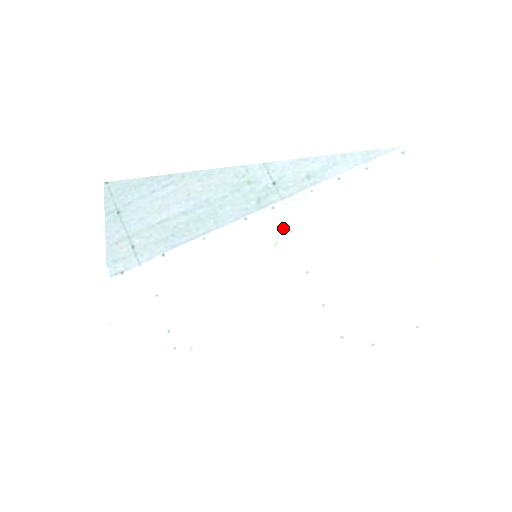
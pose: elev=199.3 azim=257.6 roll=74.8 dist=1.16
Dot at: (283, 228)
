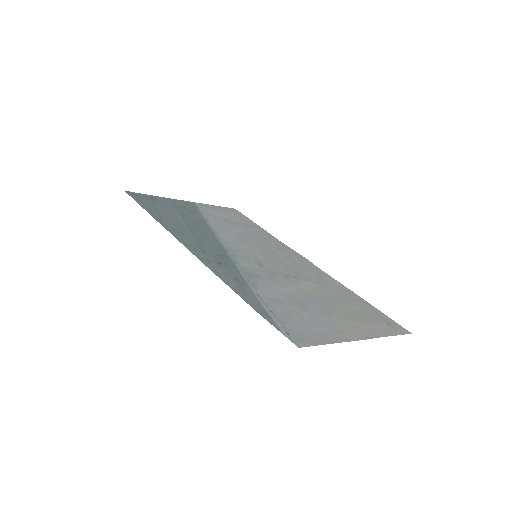
Dot at: (255, 267)
